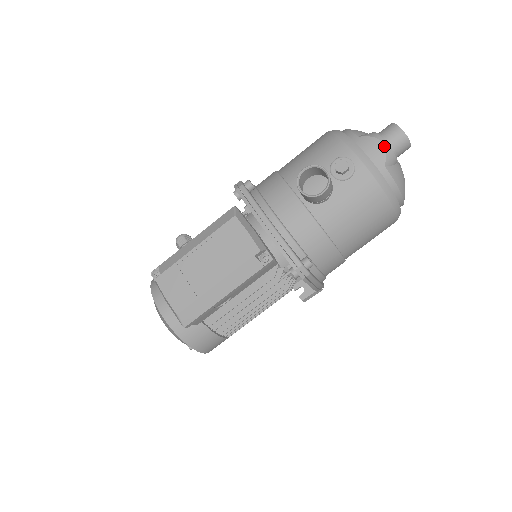
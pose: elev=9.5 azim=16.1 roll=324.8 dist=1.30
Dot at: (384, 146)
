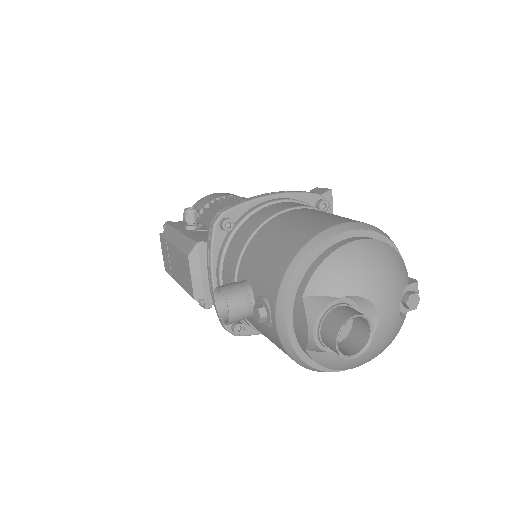
Dot at: (308, 338)
